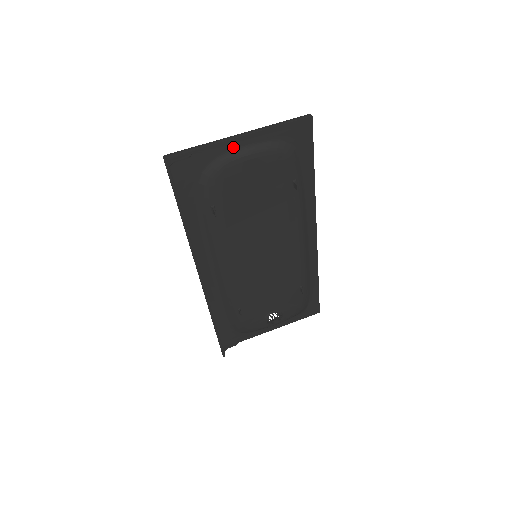
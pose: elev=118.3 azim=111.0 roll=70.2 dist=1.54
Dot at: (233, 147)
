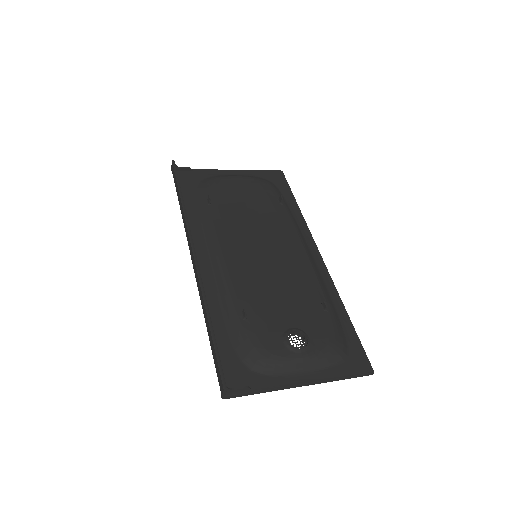
Dot at: (224, 174)
